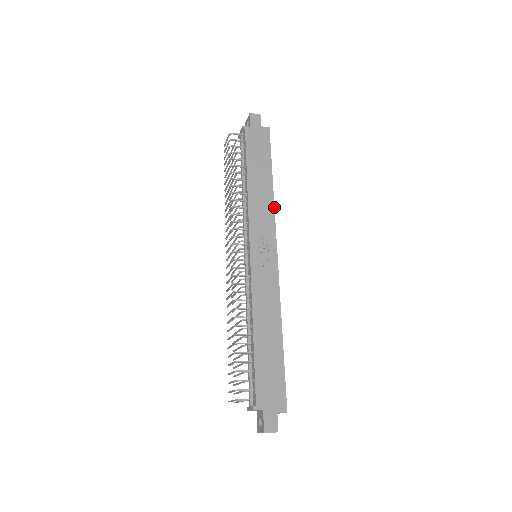
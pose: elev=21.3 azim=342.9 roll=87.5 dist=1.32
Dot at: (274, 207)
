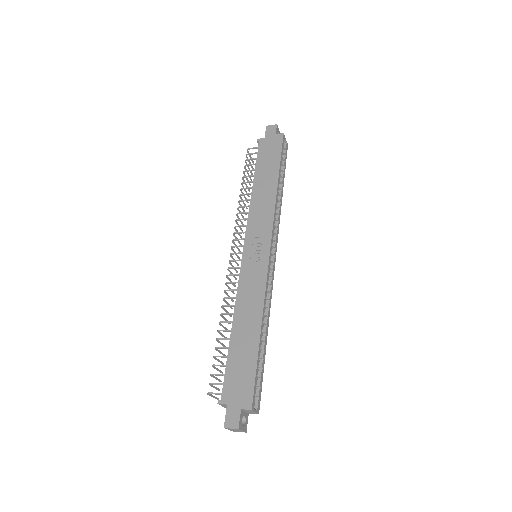
Dot at: (275, 206)
